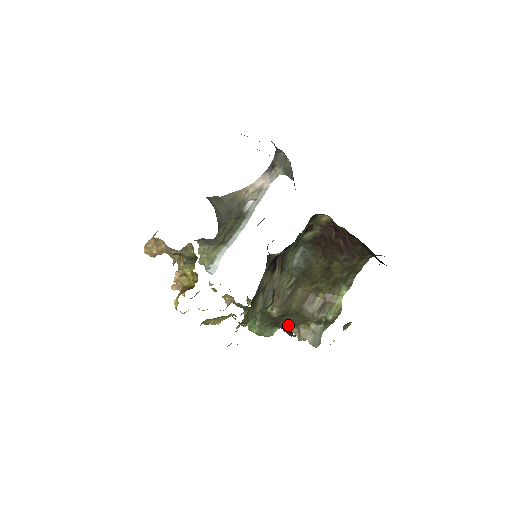
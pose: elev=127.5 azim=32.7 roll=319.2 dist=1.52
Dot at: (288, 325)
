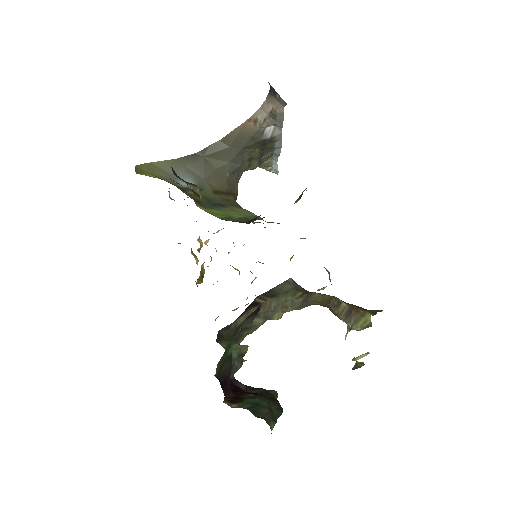
Dot at: occluded
